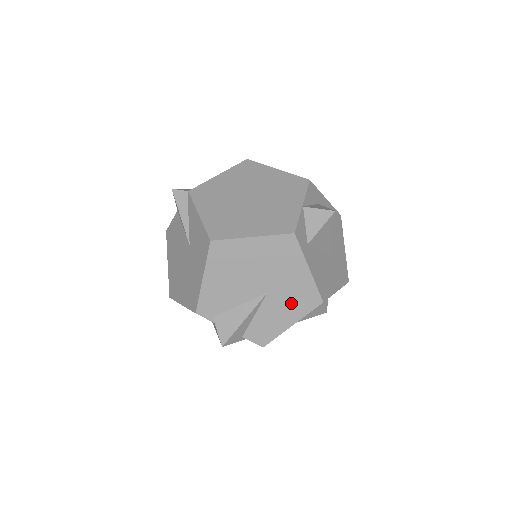
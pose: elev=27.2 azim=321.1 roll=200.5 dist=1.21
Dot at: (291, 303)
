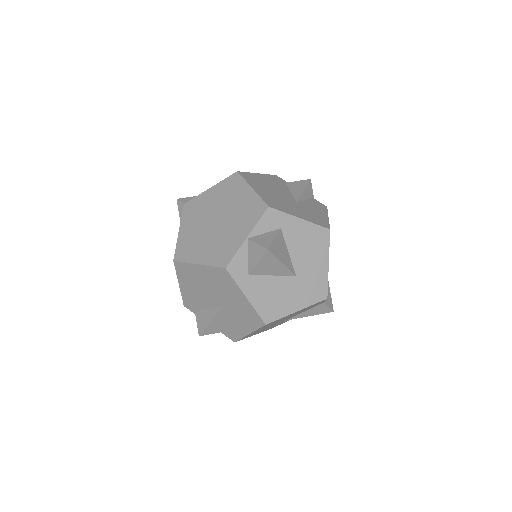
Dot at: (242, 318)
